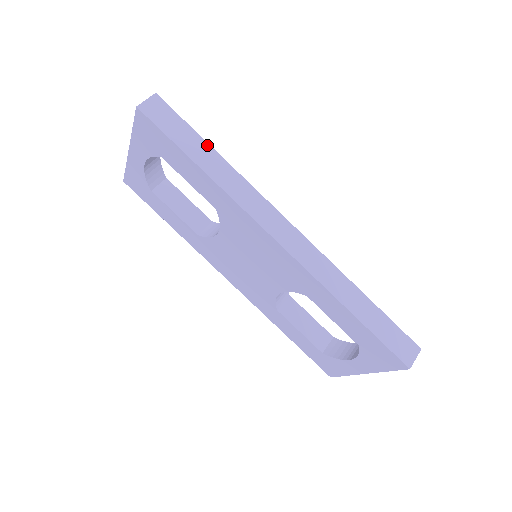
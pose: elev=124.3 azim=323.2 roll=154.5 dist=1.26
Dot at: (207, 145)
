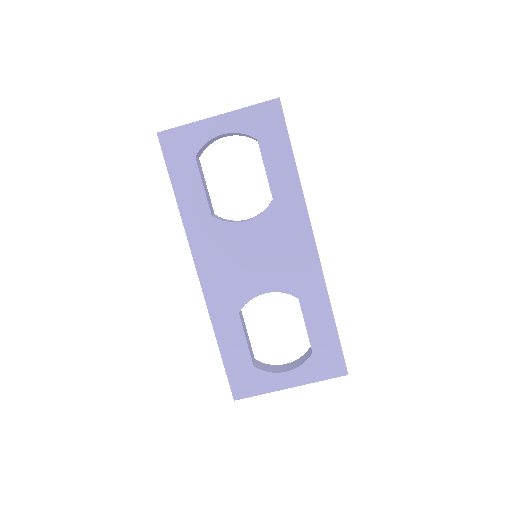
Dot at: occluded
